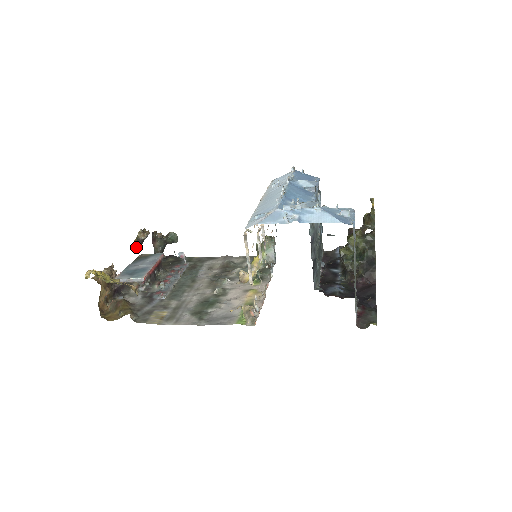
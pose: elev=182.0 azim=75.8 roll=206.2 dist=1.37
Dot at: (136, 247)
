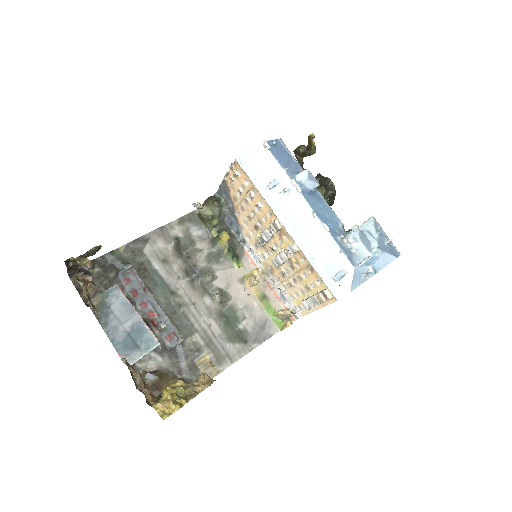
Dot at: (93, 307)
